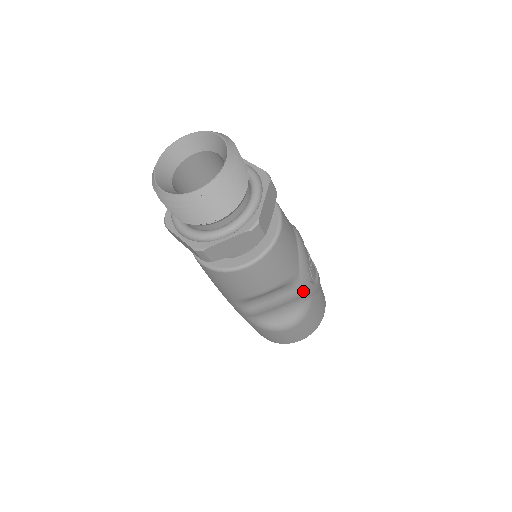
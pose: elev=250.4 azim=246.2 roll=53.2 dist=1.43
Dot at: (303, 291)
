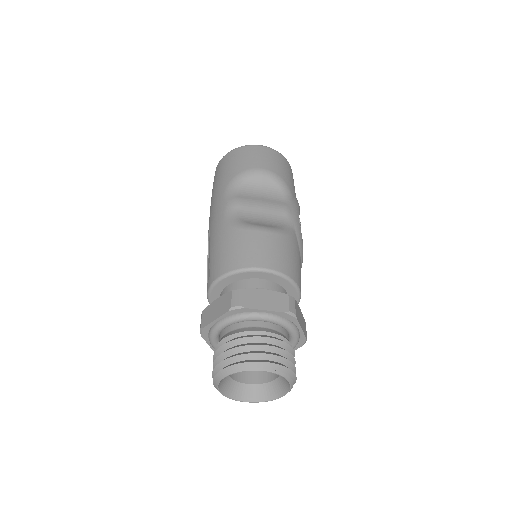
Dot at: occluded
